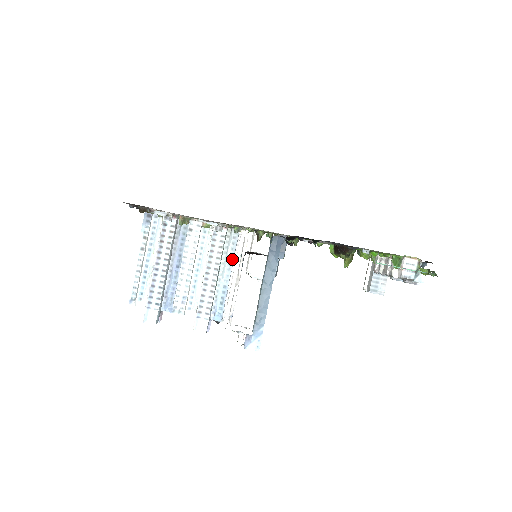
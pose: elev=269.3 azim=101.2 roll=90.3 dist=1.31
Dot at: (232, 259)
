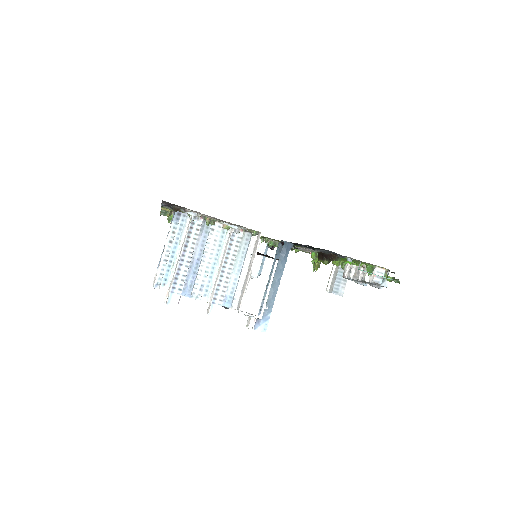
Dot at: (244, 257)
